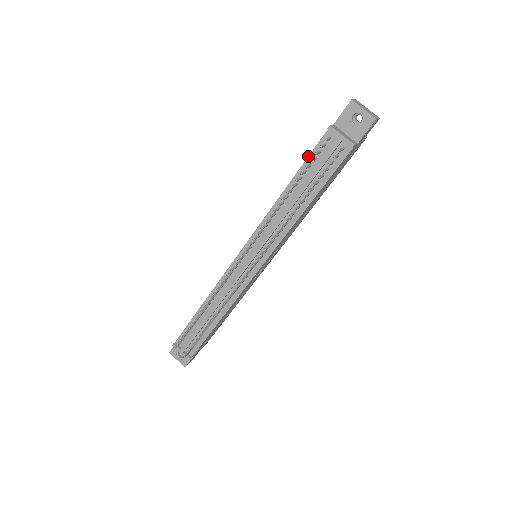
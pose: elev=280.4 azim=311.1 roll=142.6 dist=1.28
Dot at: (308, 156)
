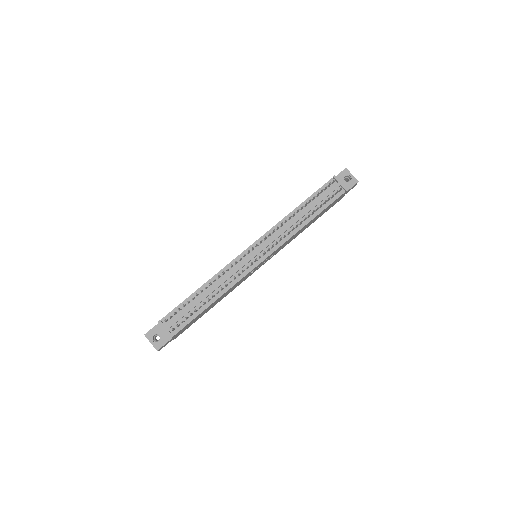
Dot at: (317, 190)
